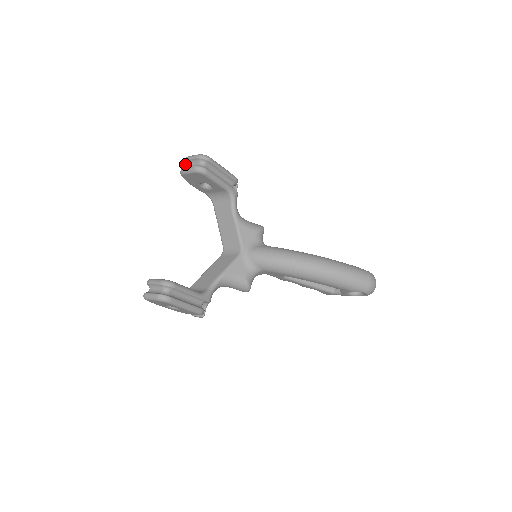
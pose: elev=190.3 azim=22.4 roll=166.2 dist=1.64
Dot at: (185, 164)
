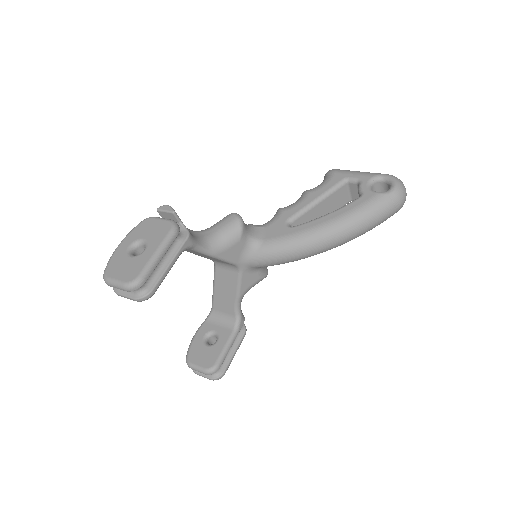
Dot at: occluded
